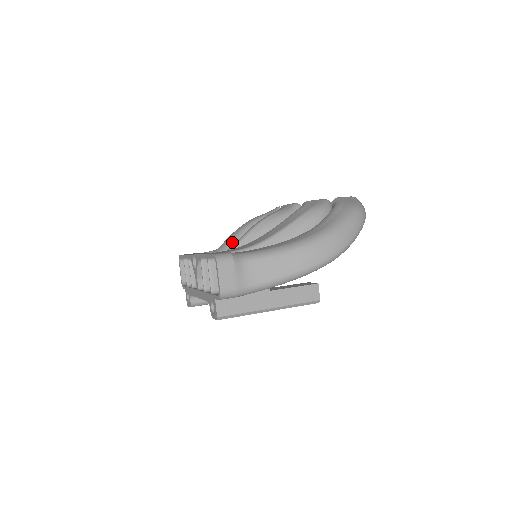
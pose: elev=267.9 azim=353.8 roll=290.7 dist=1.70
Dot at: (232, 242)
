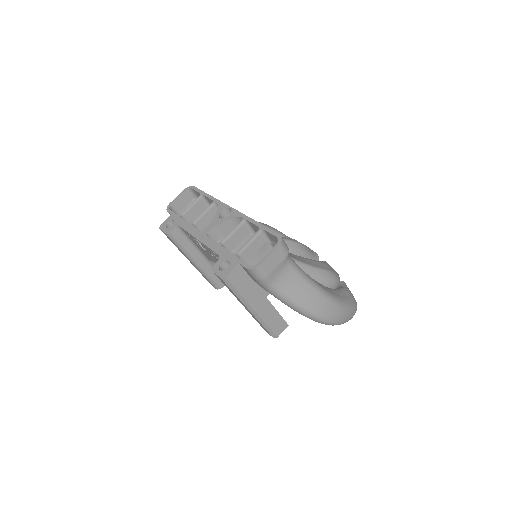
Dot at: occluded
